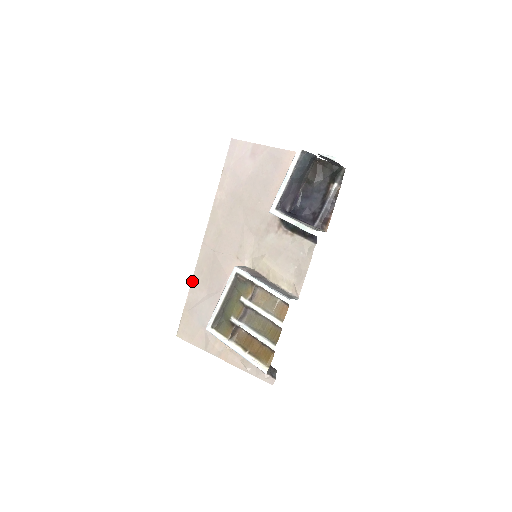
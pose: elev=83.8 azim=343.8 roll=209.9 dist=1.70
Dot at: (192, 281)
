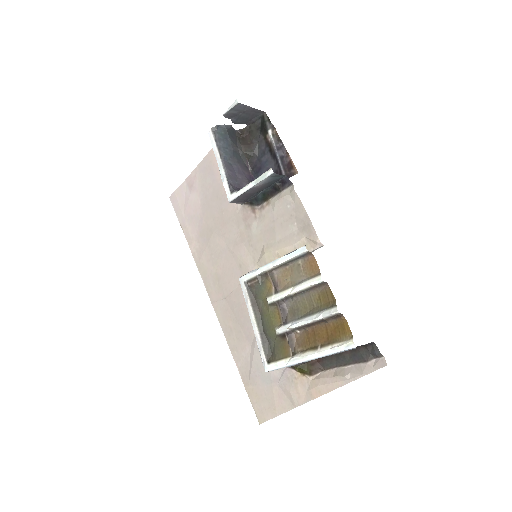
Dot at: (230, 349)
